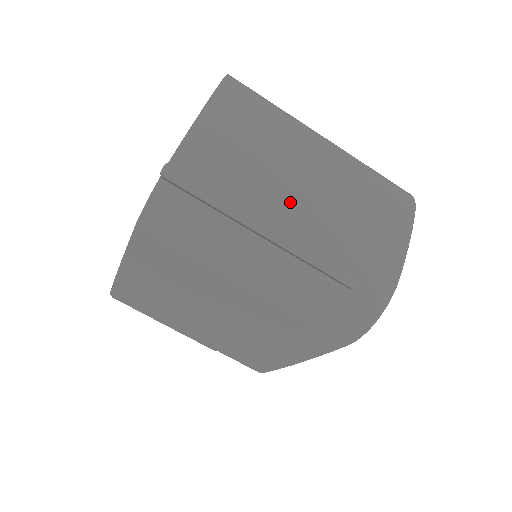
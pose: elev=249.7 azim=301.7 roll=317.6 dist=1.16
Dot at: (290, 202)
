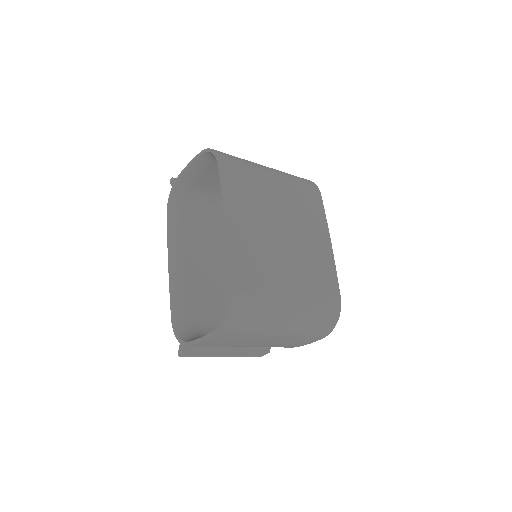
Dot at: occluded
